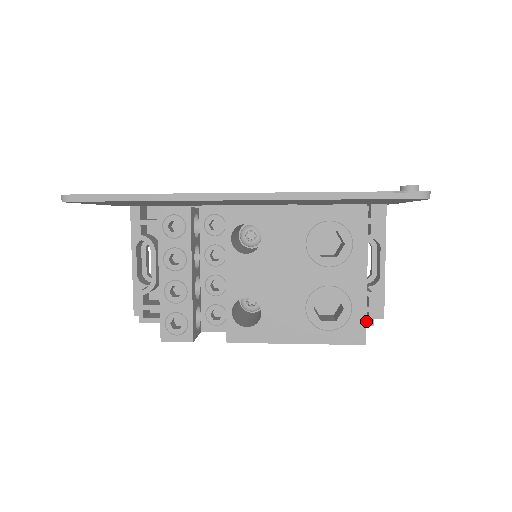
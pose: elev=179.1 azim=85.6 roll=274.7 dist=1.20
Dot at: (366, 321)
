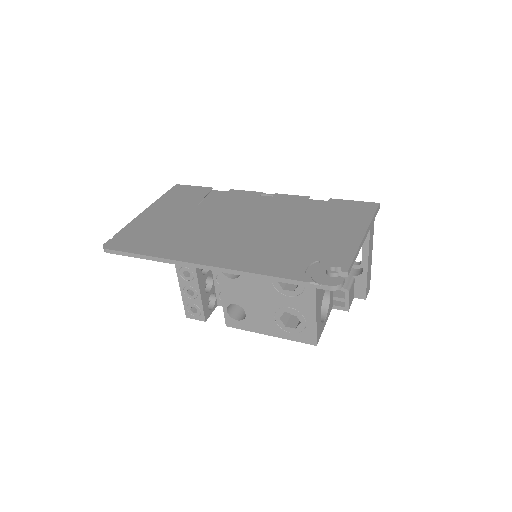
Dot at: (342, 307)
